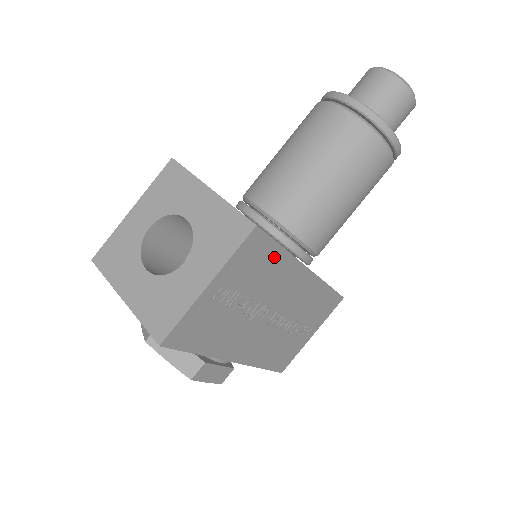
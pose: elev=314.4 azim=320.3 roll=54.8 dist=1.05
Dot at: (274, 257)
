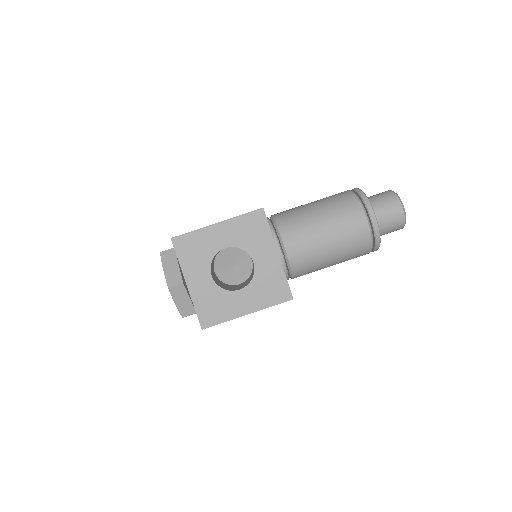
Dot at: occluded
